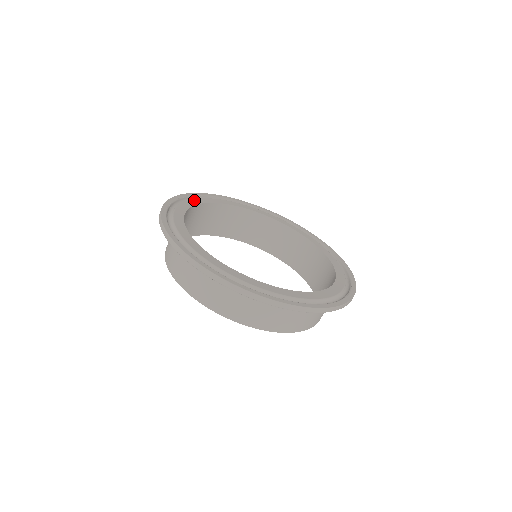
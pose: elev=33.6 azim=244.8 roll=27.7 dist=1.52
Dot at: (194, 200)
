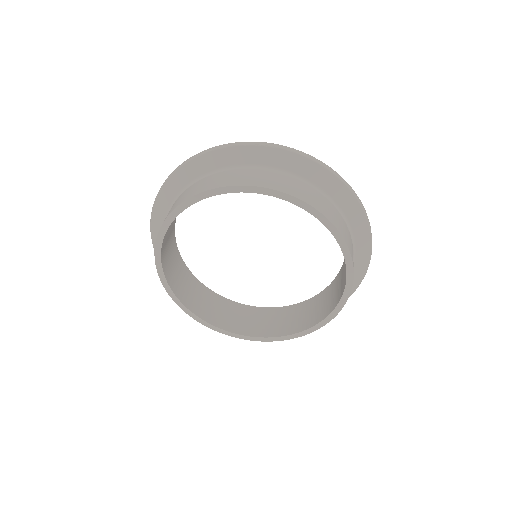
Dot at: occluded
